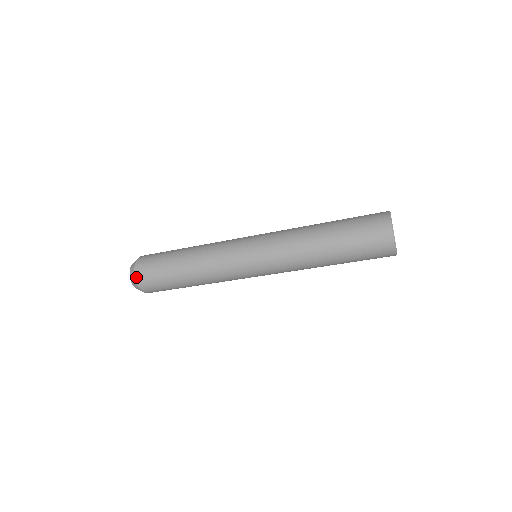
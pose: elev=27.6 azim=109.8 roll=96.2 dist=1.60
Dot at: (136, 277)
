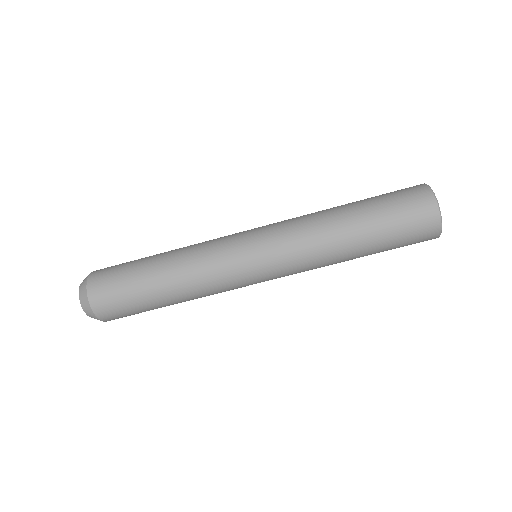
Dot at: (91, 304)
